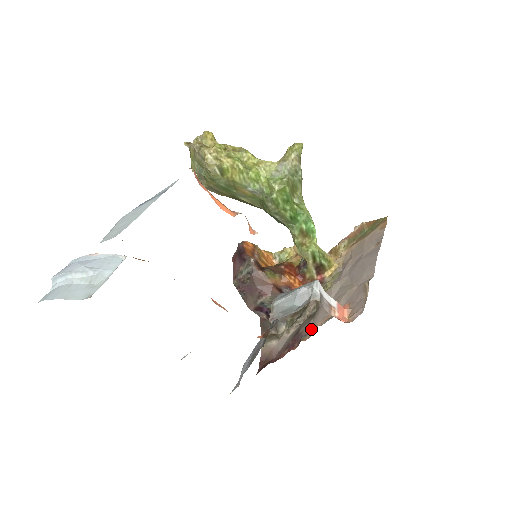
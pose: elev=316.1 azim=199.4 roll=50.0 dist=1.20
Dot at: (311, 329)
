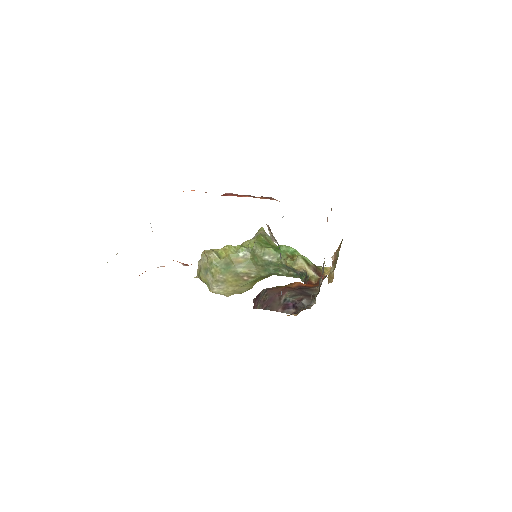
Dot at: occluded
